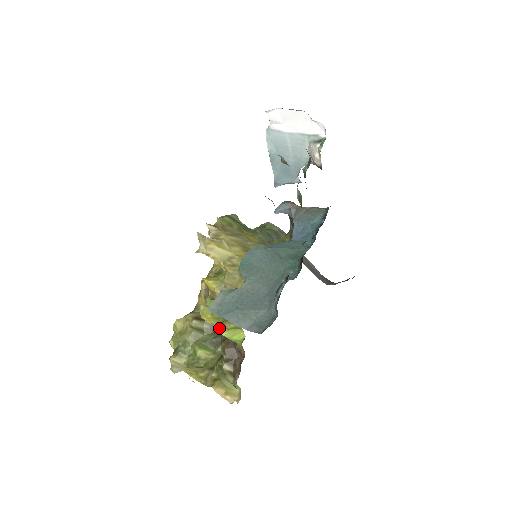
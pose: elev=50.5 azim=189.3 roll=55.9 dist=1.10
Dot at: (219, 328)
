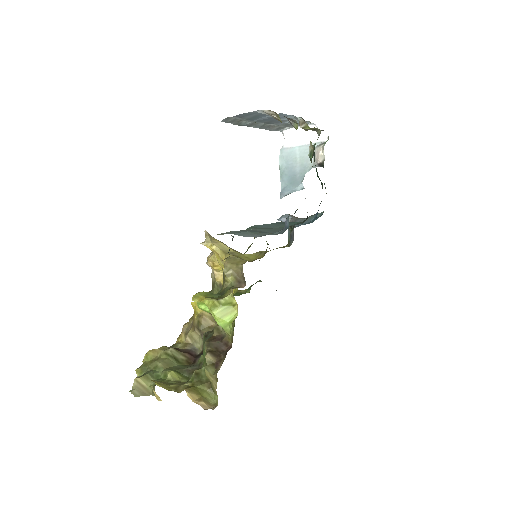
Dot at: (224, 259)
